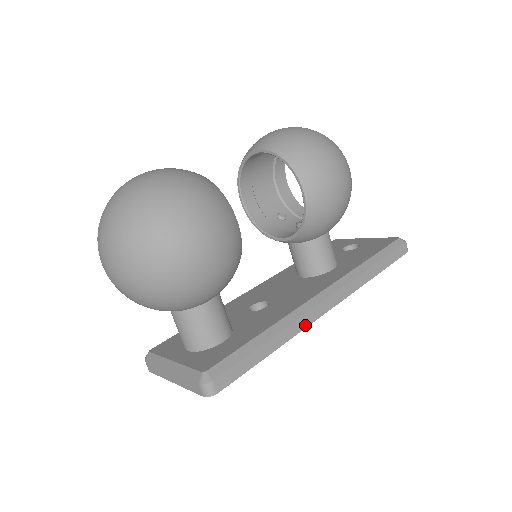
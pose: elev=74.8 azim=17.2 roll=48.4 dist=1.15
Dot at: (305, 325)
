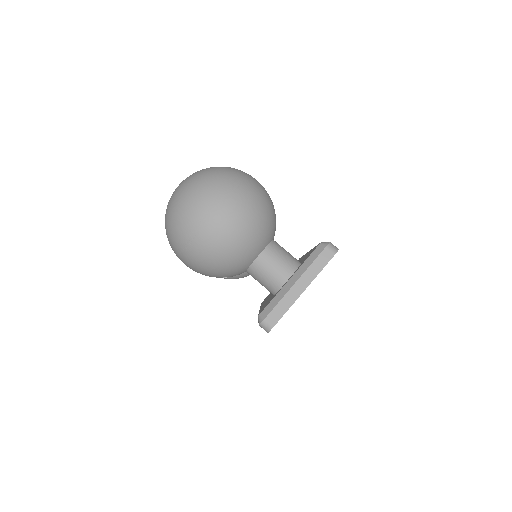
Dot at: occluded
